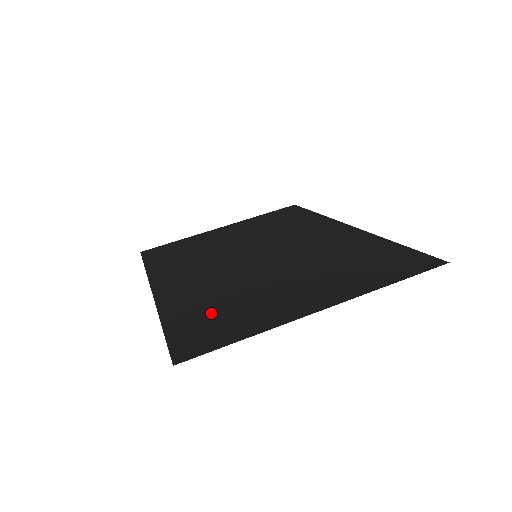
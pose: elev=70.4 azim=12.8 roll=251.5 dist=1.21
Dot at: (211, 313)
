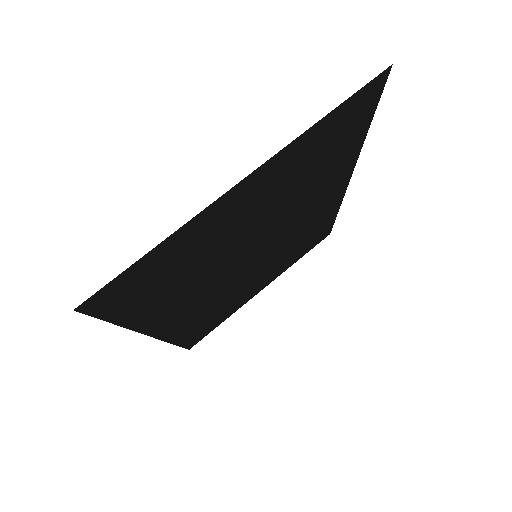
Dot at: (163, 284)
